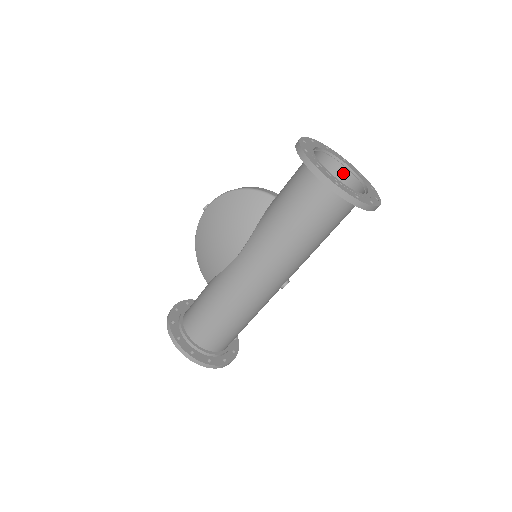
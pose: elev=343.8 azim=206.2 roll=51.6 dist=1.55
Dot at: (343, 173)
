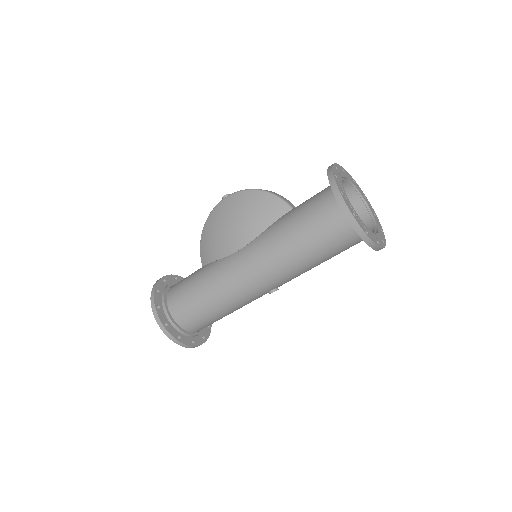
Dot at: (360, 208)
